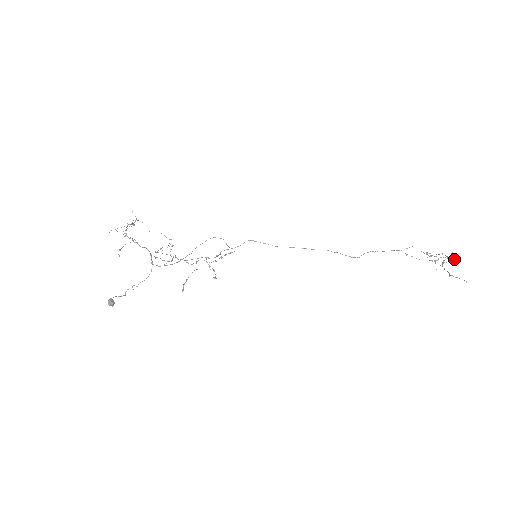
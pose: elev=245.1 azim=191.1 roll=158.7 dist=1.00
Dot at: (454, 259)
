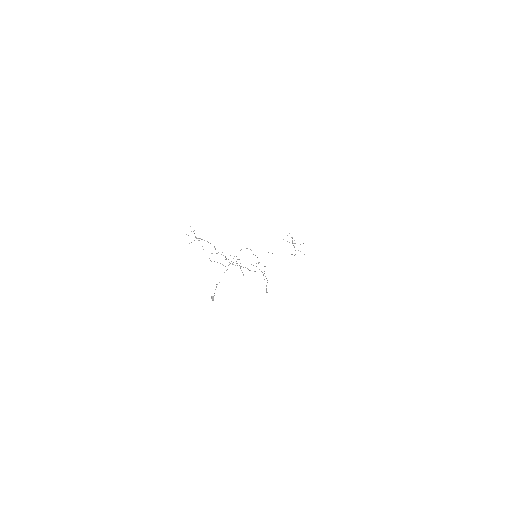
Dot at: (303, 243)
